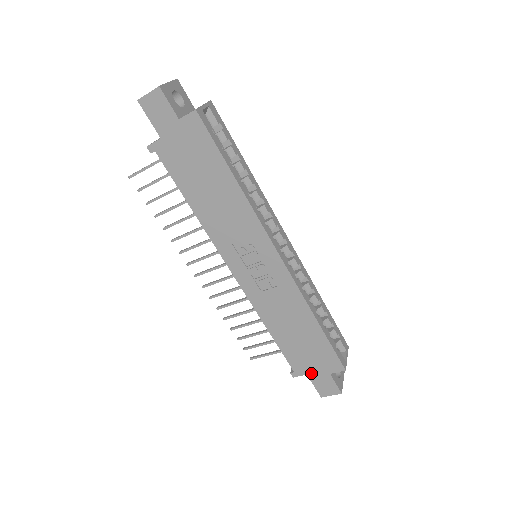
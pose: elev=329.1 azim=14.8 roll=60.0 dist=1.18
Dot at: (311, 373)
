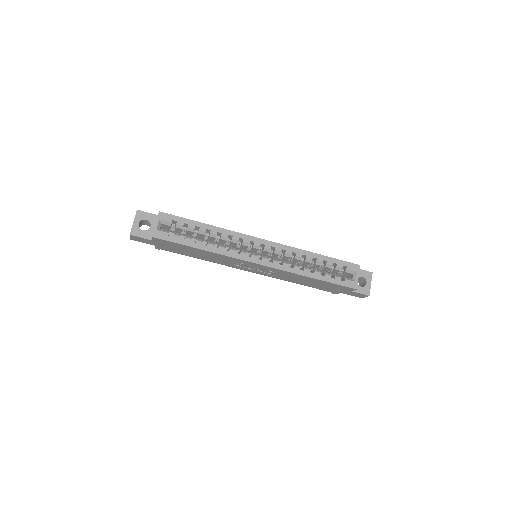
Dot at: (342, 292)
